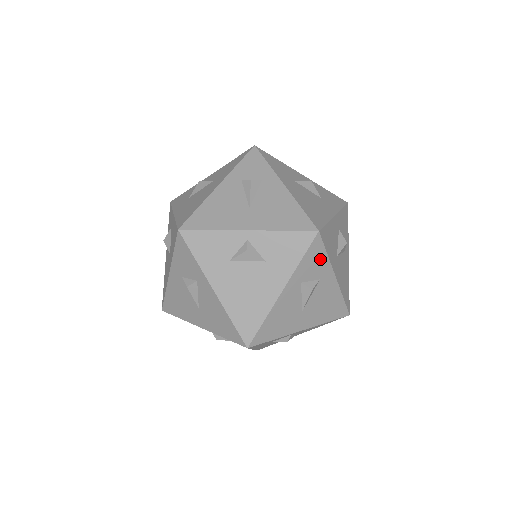
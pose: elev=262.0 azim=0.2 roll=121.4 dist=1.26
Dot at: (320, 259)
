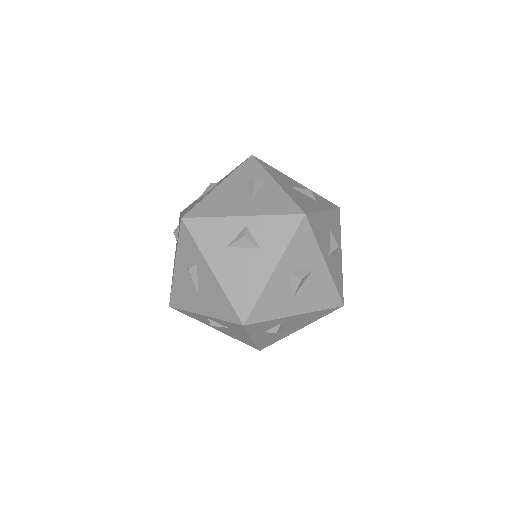
Dot at: (266, 323)
